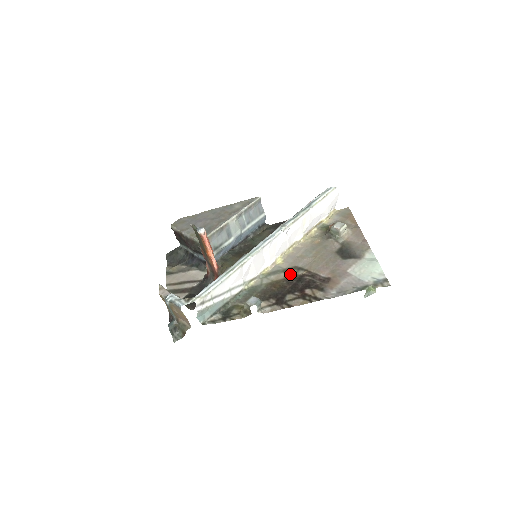
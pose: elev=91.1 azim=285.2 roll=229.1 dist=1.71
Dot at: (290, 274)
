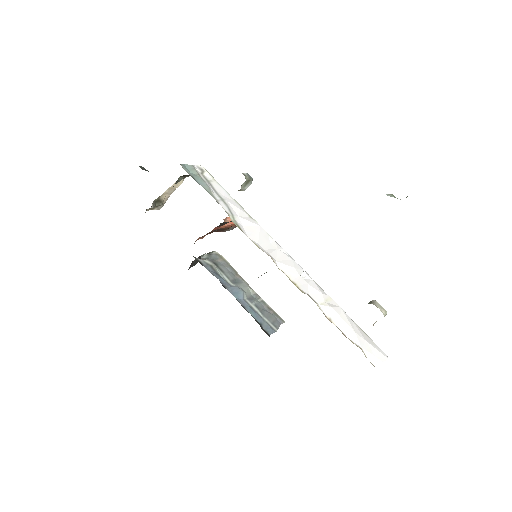
Dot at: occluded
